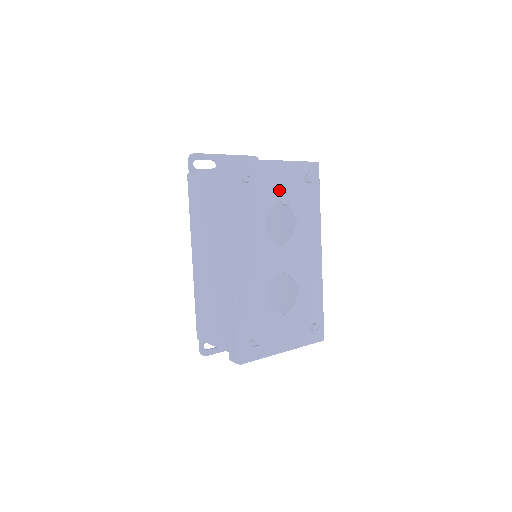
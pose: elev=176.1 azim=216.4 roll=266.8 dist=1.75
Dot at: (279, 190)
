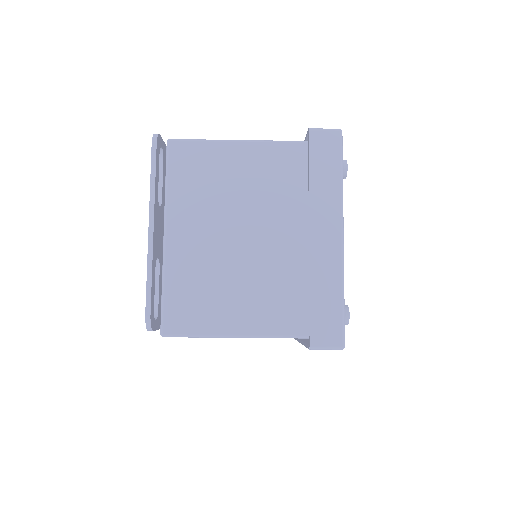
Dot at: occluded
